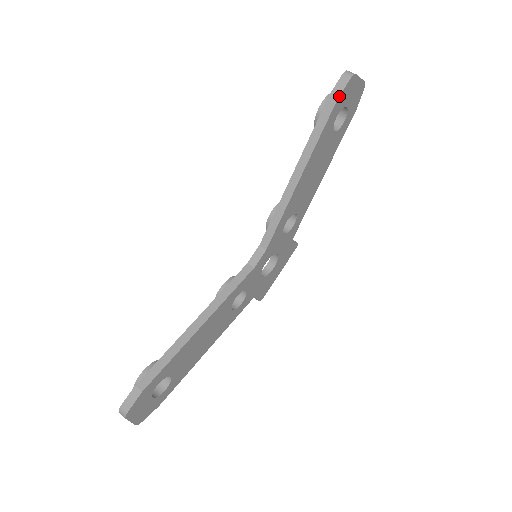
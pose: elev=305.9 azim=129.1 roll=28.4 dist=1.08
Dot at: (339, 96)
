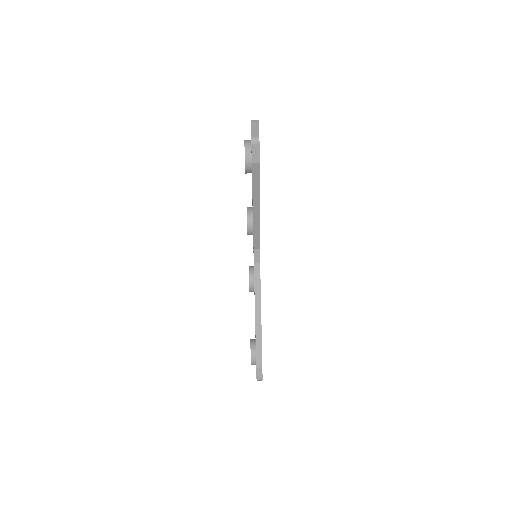
Dot at: (259, 160)
